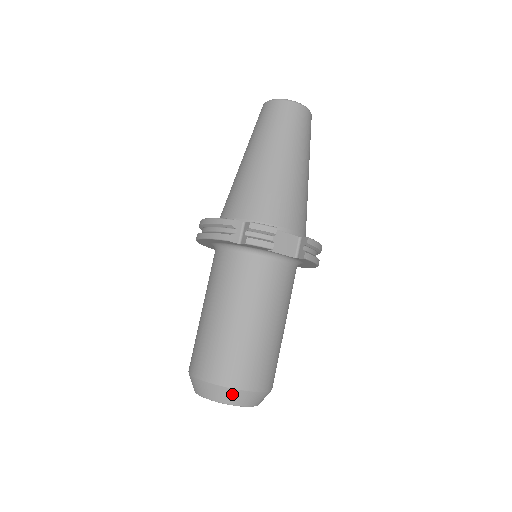
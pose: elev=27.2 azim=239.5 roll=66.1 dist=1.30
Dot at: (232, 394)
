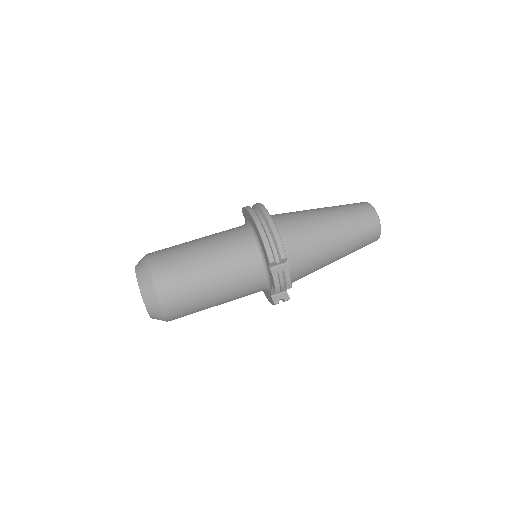
Dot at: (158, 312)
